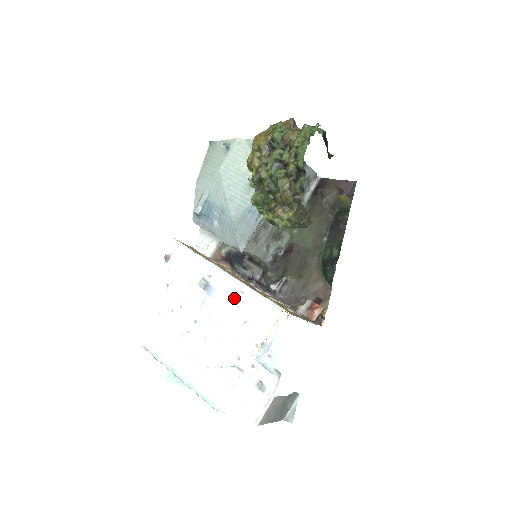
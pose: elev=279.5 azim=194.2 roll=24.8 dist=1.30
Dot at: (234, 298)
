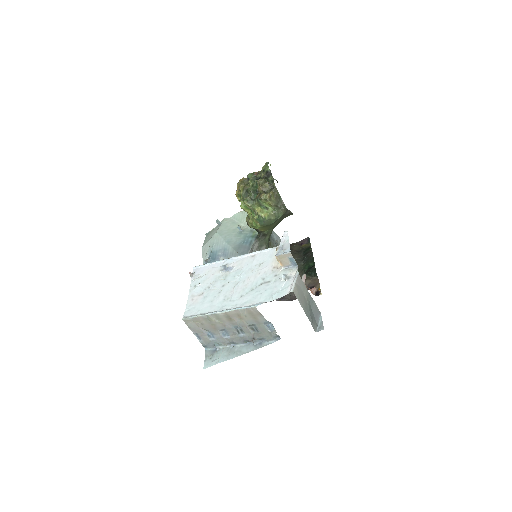
Dot at: (248, 261)
